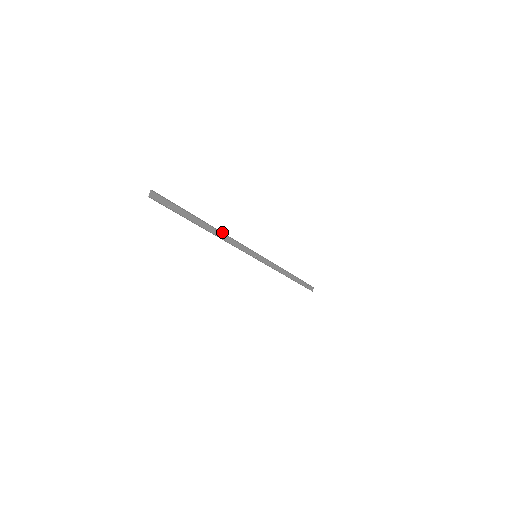
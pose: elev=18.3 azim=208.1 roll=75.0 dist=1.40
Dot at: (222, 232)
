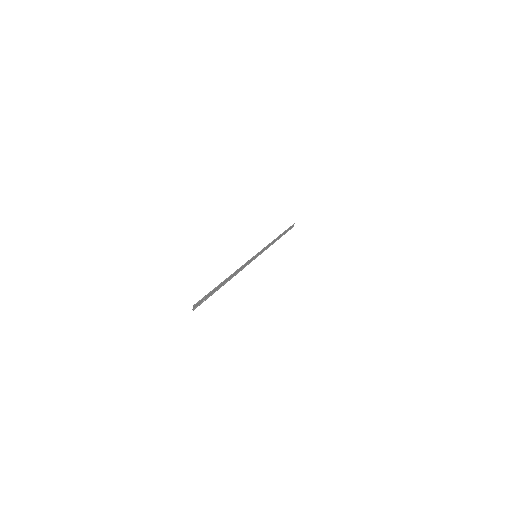
Dot at: (235, 272)
